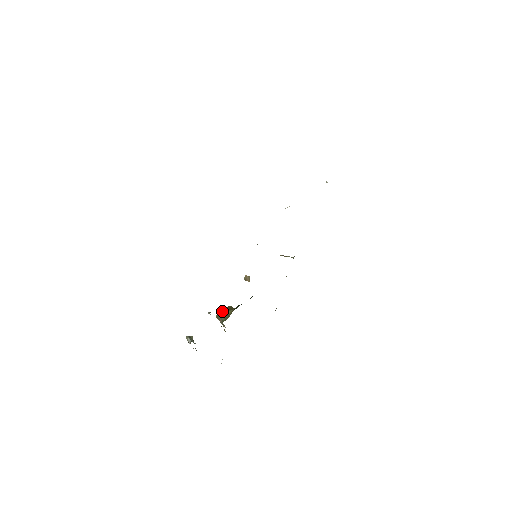
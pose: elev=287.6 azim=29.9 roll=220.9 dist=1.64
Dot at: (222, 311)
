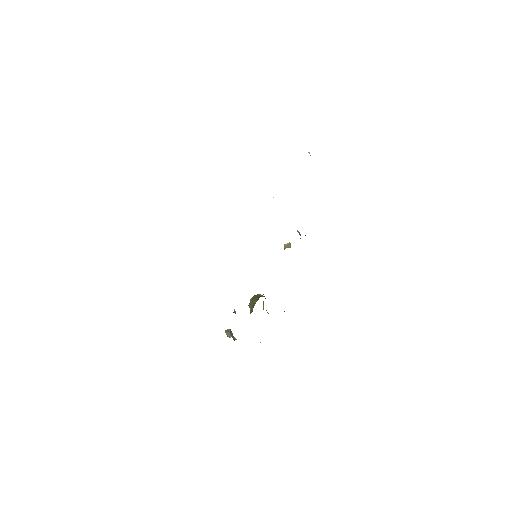
Dot at: (250, 302)
